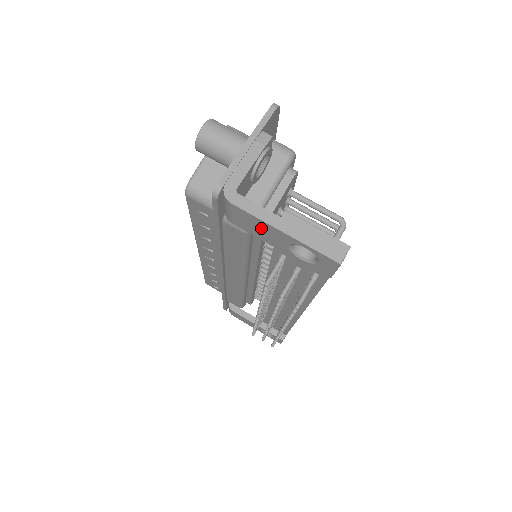
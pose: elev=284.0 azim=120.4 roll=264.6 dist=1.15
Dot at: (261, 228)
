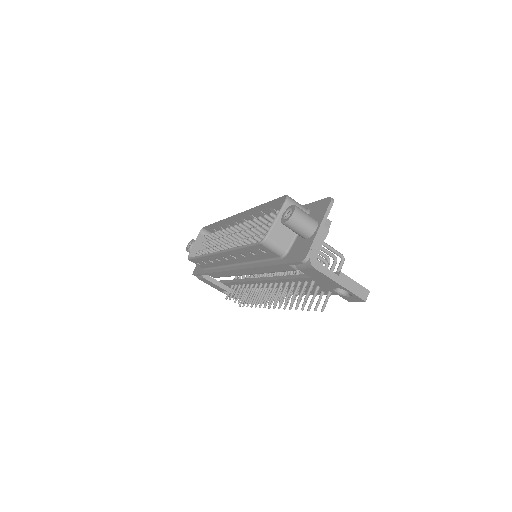
Dot at: (323, 279)
